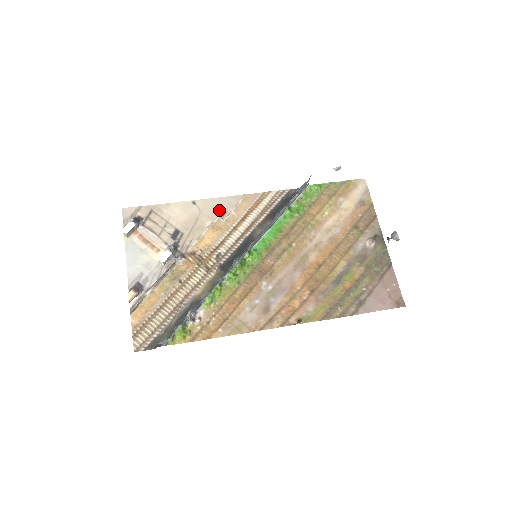
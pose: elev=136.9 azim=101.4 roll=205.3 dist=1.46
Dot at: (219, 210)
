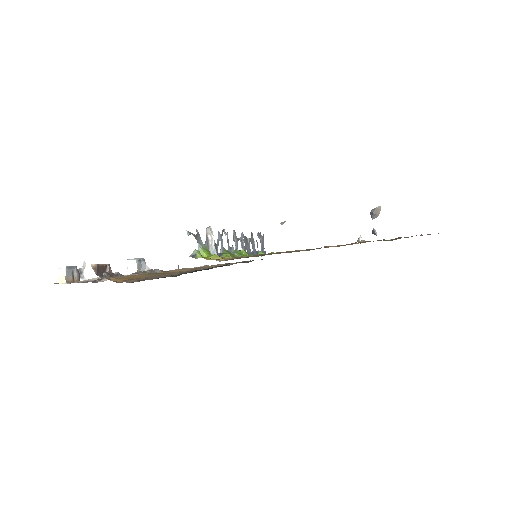
Dot at: occluded
